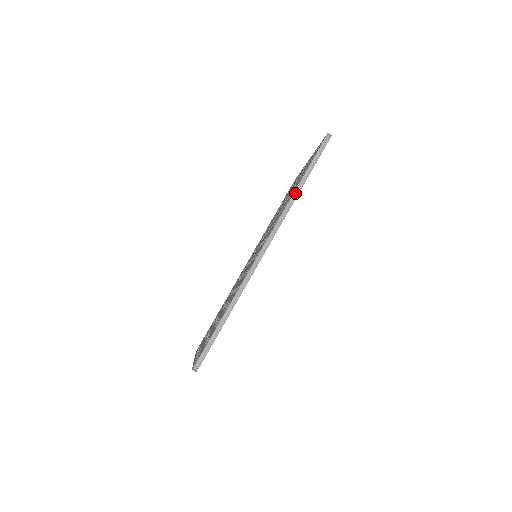
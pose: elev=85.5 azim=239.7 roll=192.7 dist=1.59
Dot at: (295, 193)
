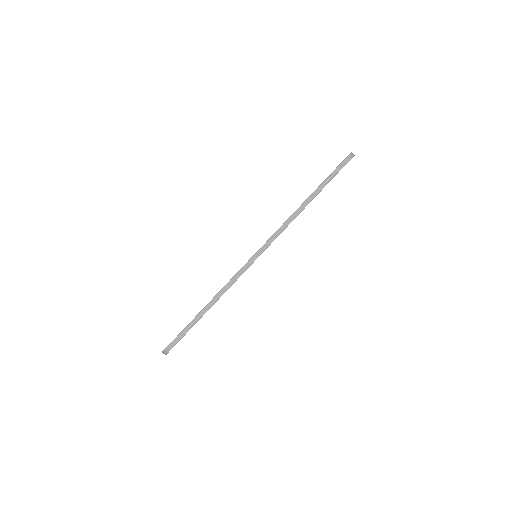
Dot at: (303, 205)
